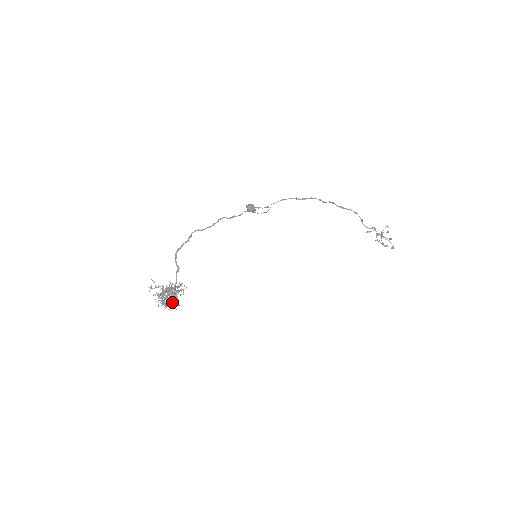
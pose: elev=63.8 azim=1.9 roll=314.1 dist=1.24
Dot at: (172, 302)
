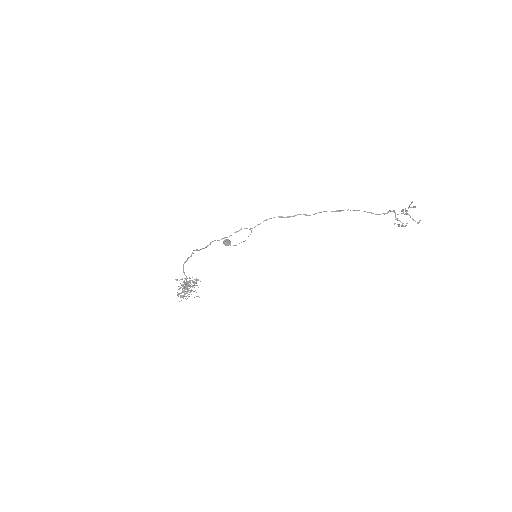
Dot at: occluded
